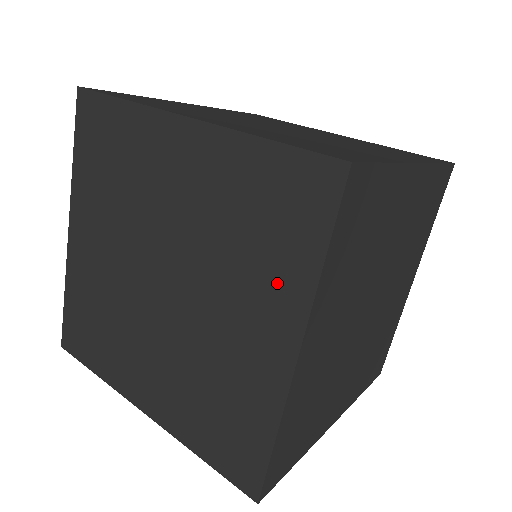
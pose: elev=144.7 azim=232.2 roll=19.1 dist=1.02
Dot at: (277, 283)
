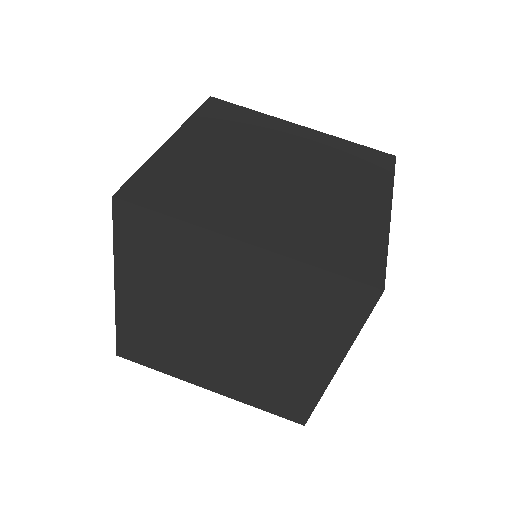
Dot at: (324, 338)
